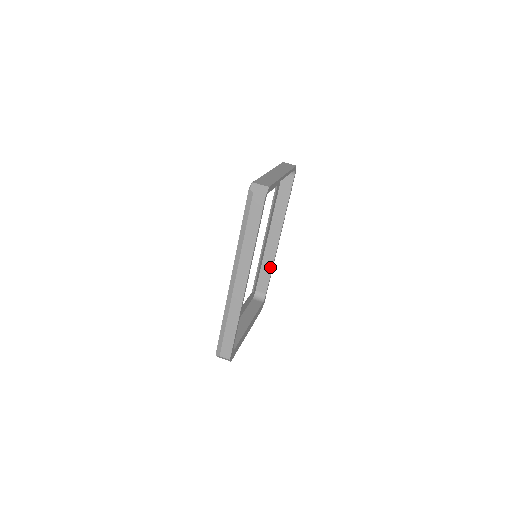
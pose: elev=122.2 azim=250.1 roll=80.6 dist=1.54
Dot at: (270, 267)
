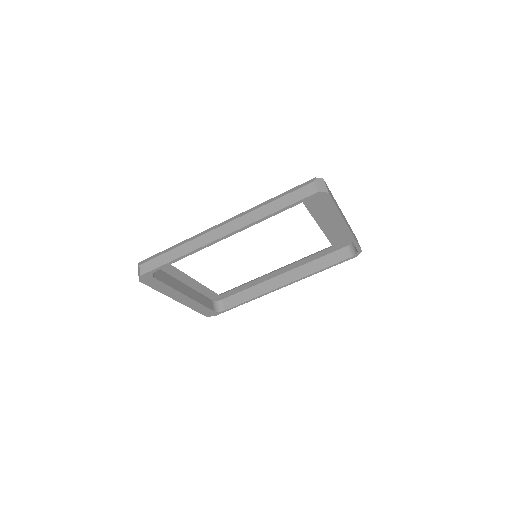
Dot at: (252, 296)
